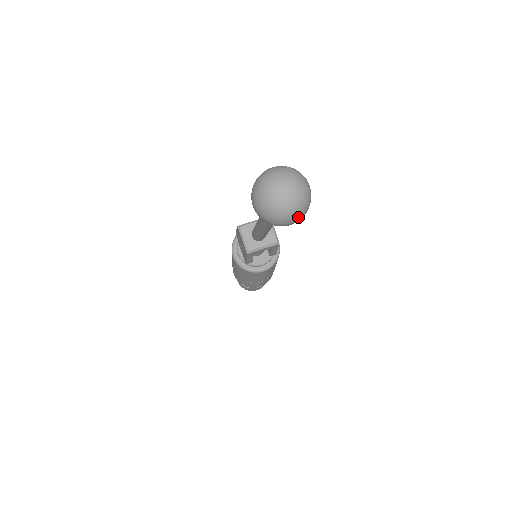
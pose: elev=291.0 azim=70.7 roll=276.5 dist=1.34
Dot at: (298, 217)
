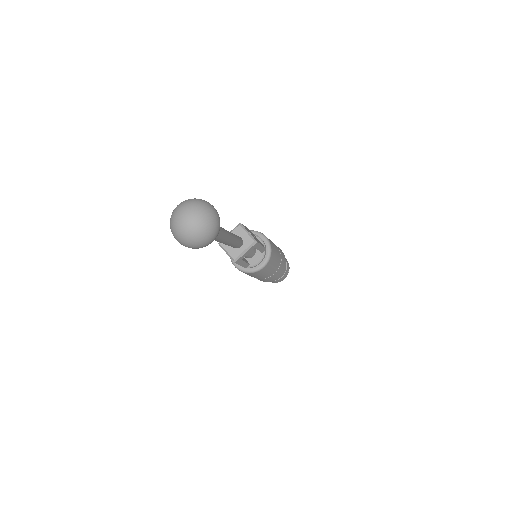
Dot at: (211, 235)
